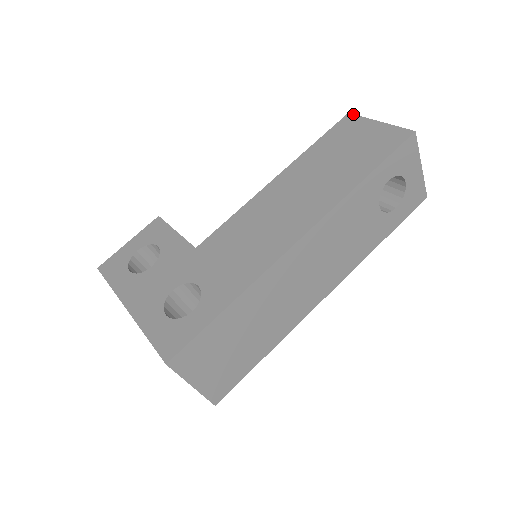
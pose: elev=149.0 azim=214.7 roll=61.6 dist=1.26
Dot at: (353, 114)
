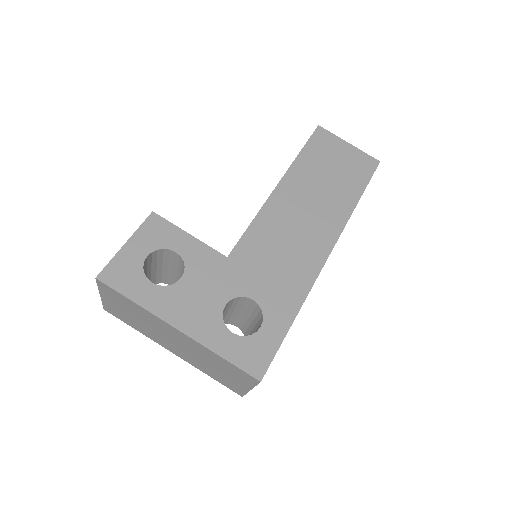
Dot at: occluded
